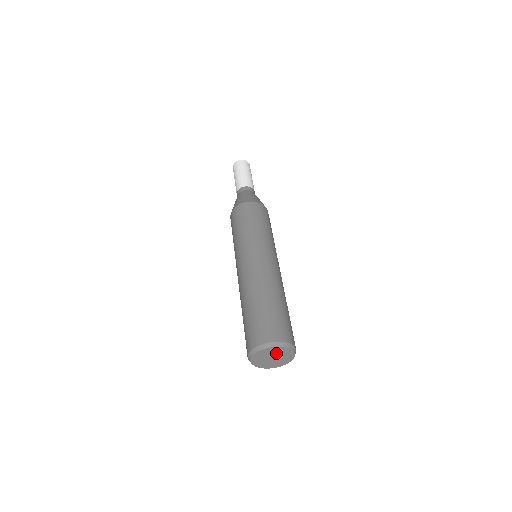
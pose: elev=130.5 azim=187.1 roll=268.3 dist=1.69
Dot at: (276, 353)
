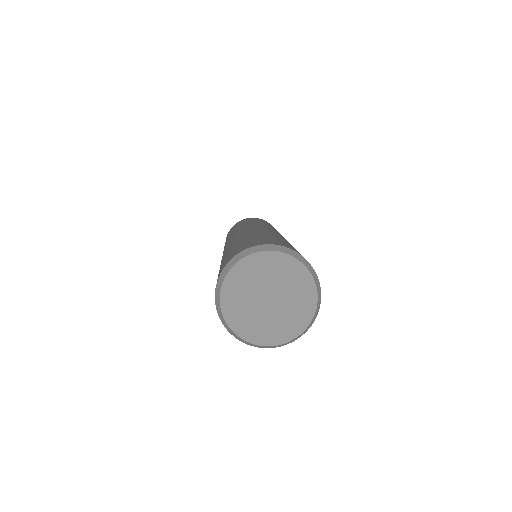
Dot at: (273, 279)
